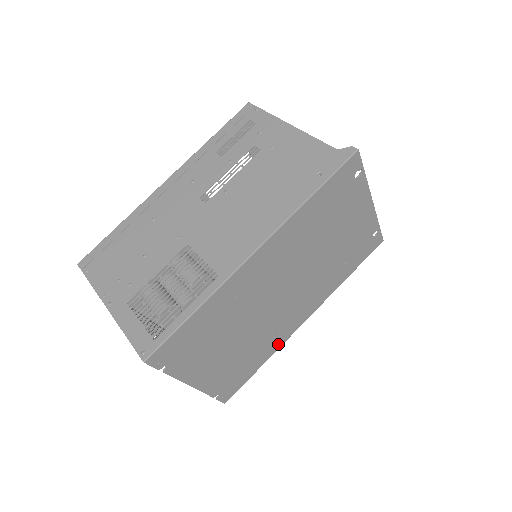
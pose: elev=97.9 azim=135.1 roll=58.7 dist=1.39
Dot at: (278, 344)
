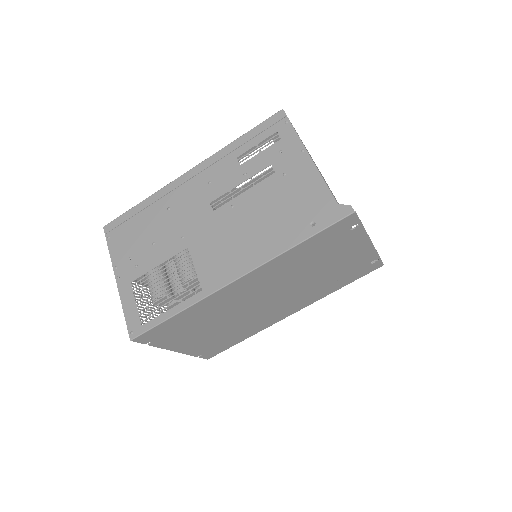
Dot at: (261, 328)
